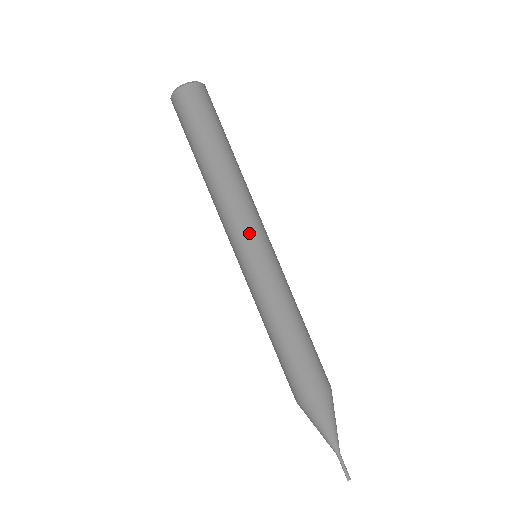
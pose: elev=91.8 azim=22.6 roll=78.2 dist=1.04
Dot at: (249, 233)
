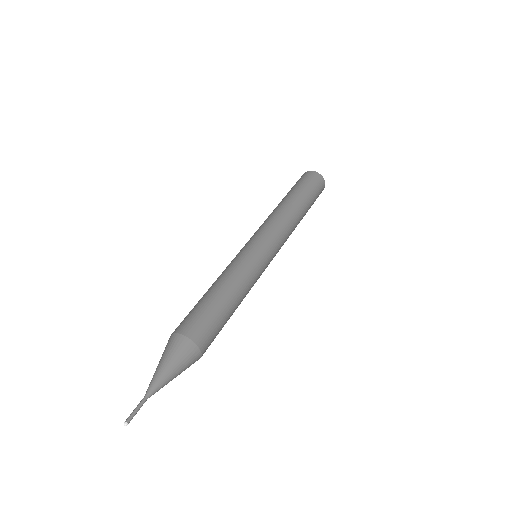
Dot at: (260, 233)
